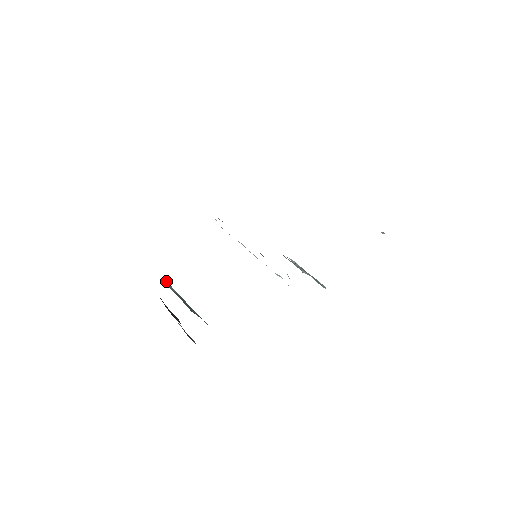
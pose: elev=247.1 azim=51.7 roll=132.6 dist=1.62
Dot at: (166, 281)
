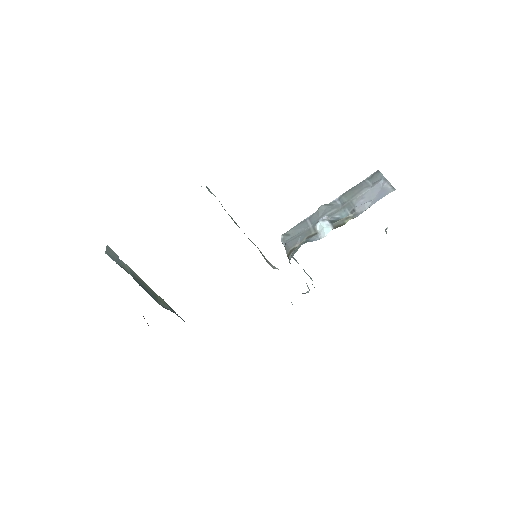
Dot at: (108, 247)
